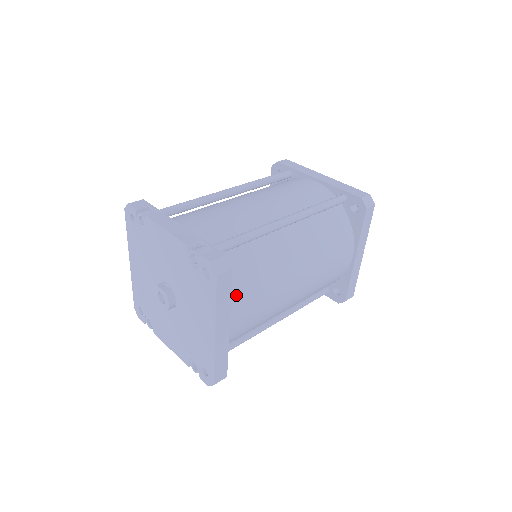
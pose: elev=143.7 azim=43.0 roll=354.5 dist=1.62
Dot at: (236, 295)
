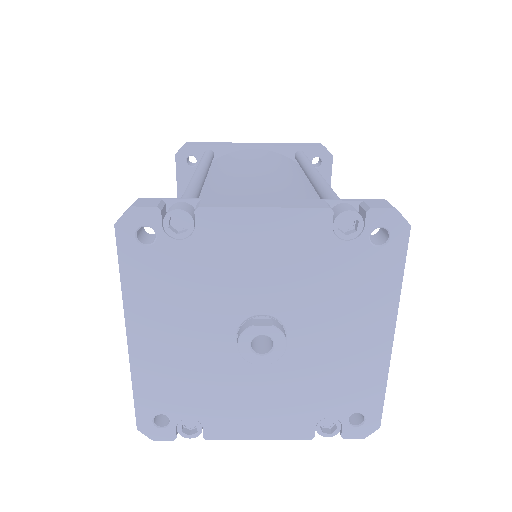
Dot at: occluded
